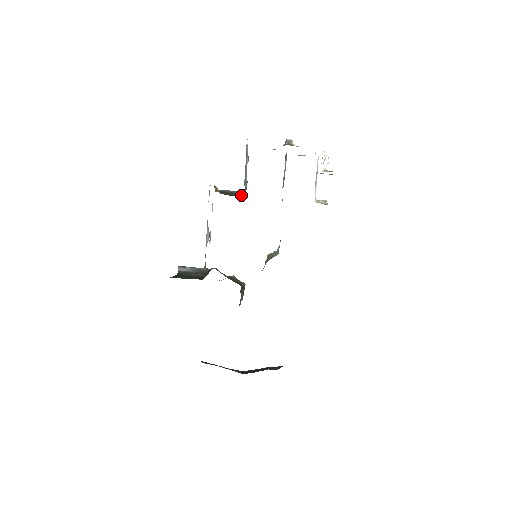
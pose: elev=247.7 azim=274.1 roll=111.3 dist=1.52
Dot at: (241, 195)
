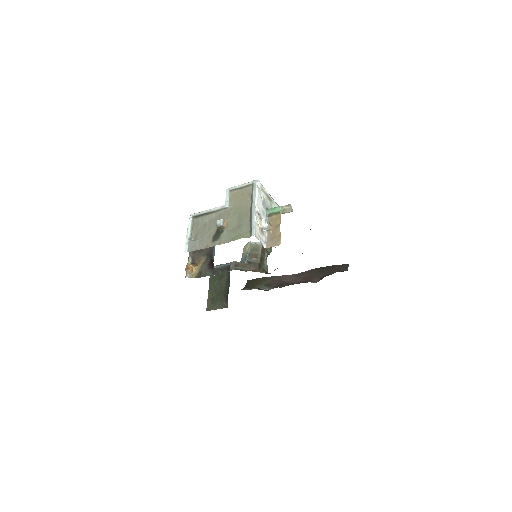
Dot at: occluded
